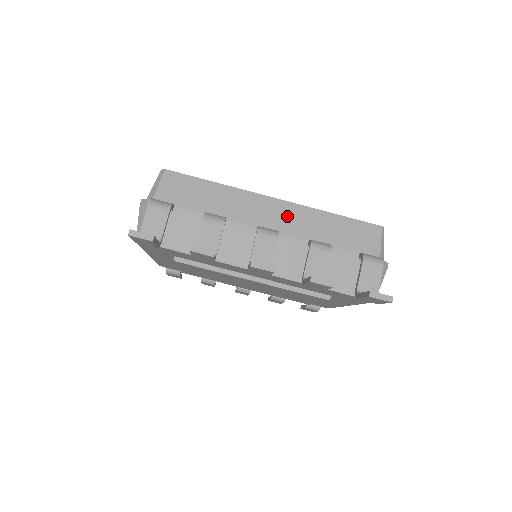
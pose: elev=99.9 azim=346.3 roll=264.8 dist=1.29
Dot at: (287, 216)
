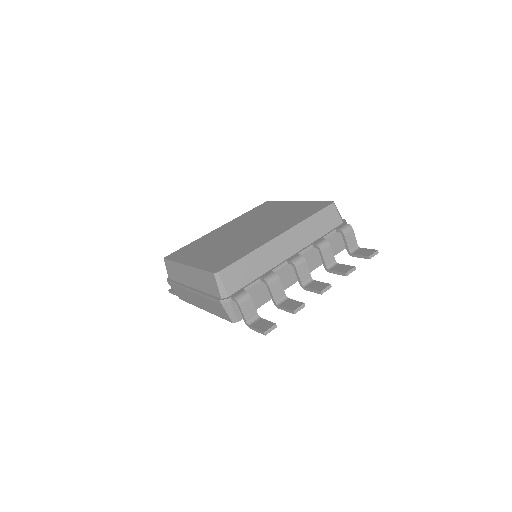
Dot at: (293, 239)
